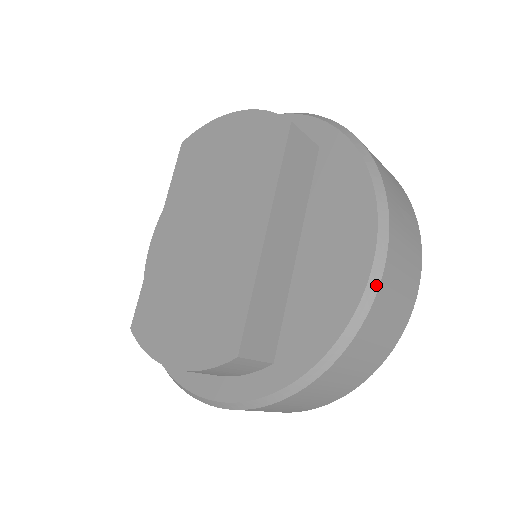
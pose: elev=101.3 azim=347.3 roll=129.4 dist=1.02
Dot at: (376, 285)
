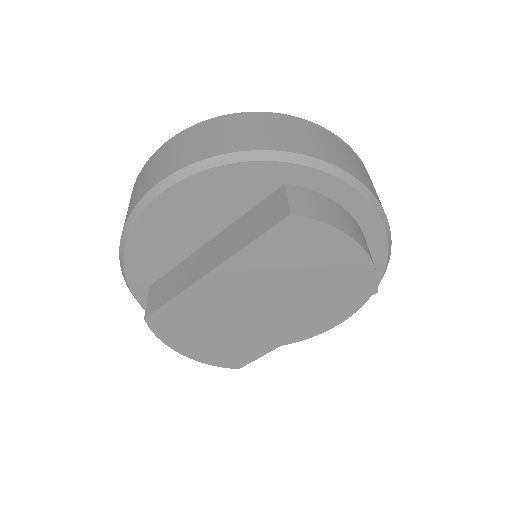
Dot at: occluded
